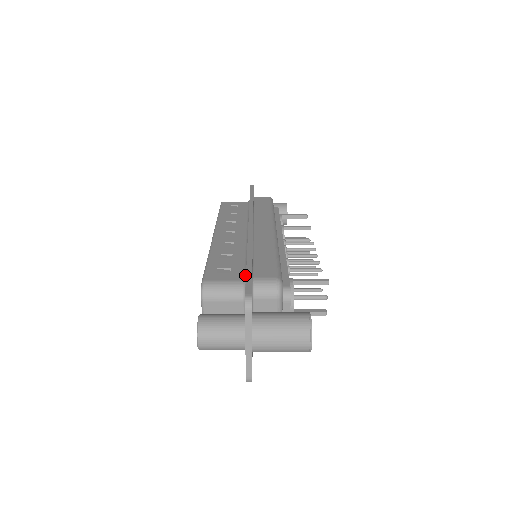
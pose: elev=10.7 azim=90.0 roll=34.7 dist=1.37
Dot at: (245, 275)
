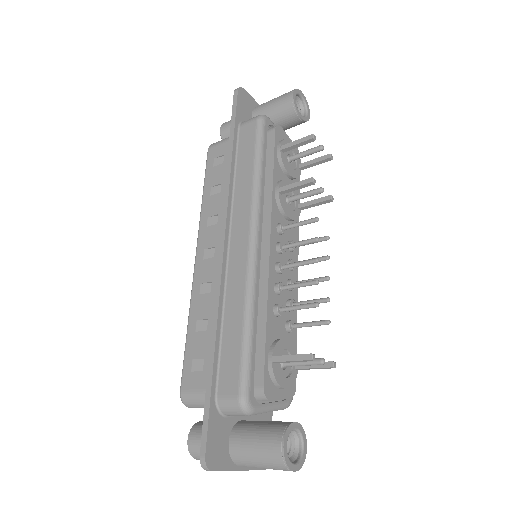
Dot at: occluded
